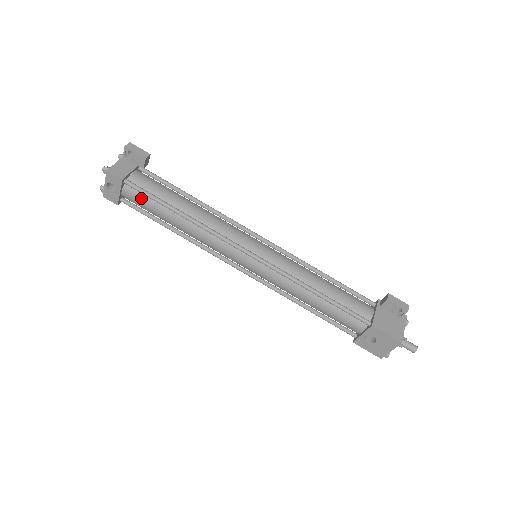
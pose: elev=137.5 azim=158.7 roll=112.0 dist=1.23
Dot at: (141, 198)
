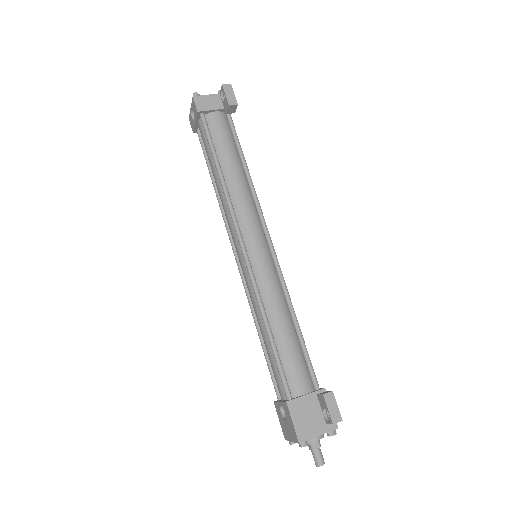
Dot at: (205, 138)
